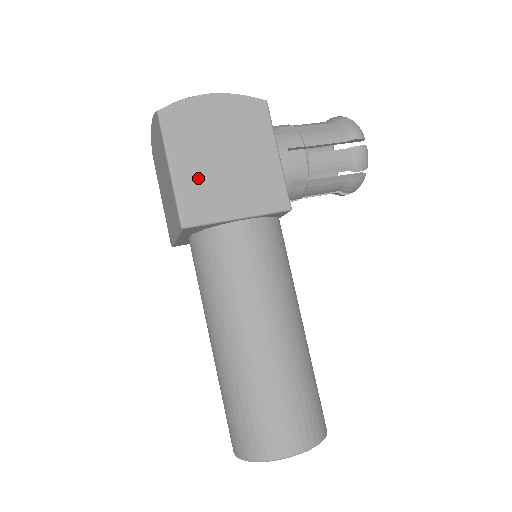
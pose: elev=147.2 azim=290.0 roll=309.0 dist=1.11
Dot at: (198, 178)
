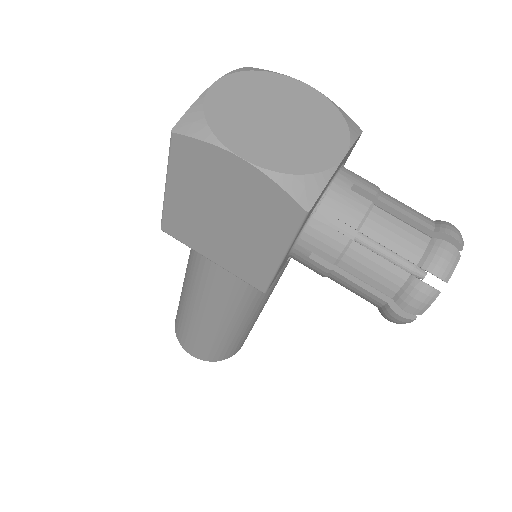
Dot at: (188, 213)
